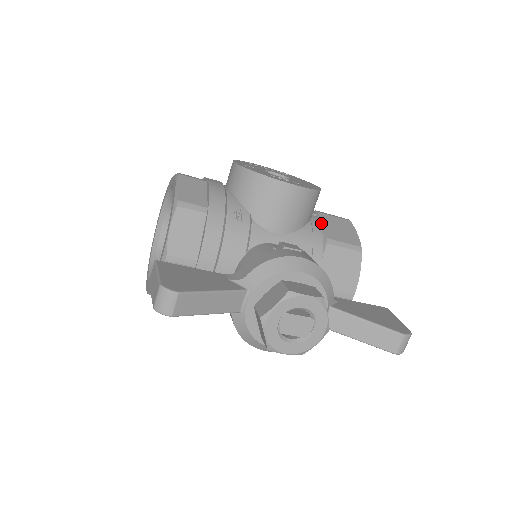
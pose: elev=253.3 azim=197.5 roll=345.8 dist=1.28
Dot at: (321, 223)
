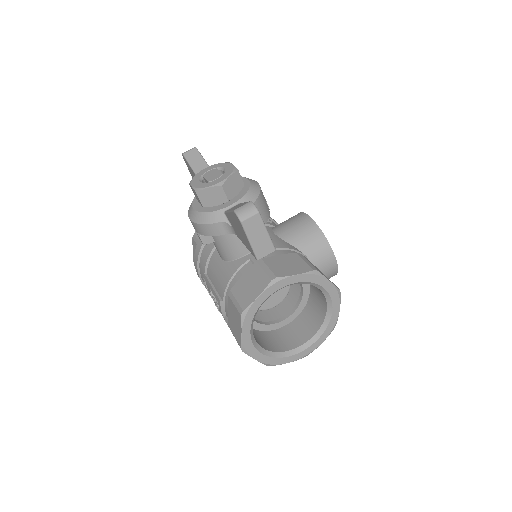
Dot at: occluded
